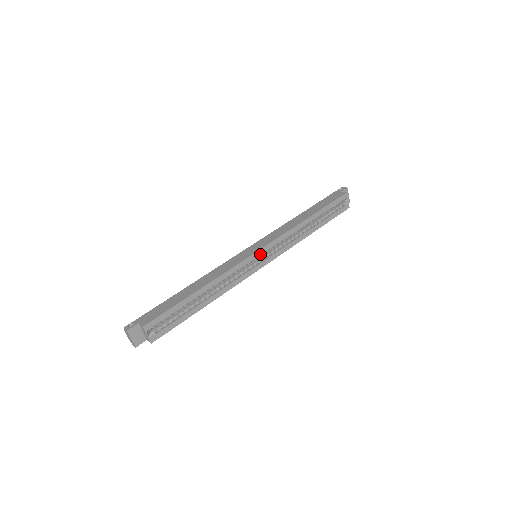
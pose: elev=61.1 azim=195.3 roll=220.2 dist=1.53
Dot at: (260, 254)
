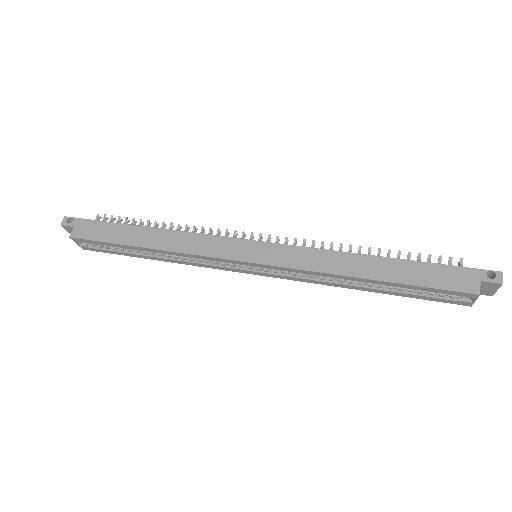
Dot at: (251, 265)
